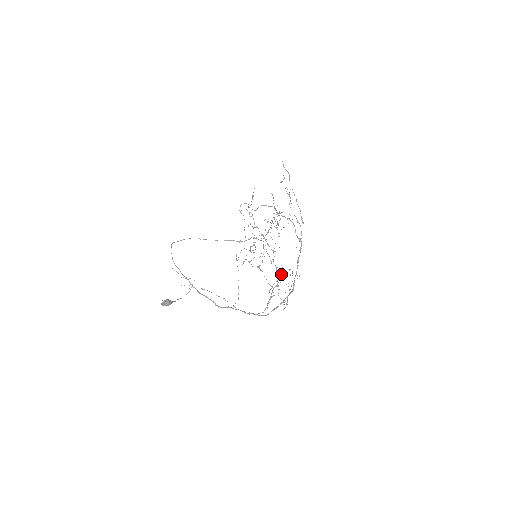
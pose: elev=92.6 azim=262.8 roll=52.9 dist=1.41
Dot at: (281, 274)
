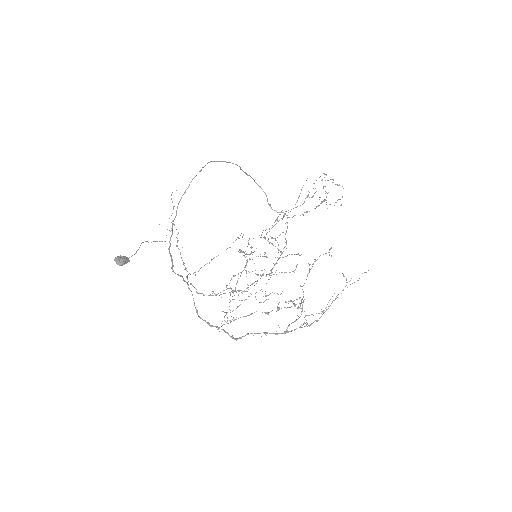
Dot at: occluded
